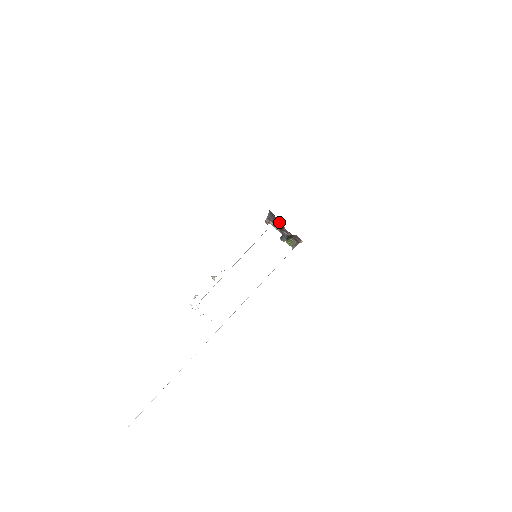
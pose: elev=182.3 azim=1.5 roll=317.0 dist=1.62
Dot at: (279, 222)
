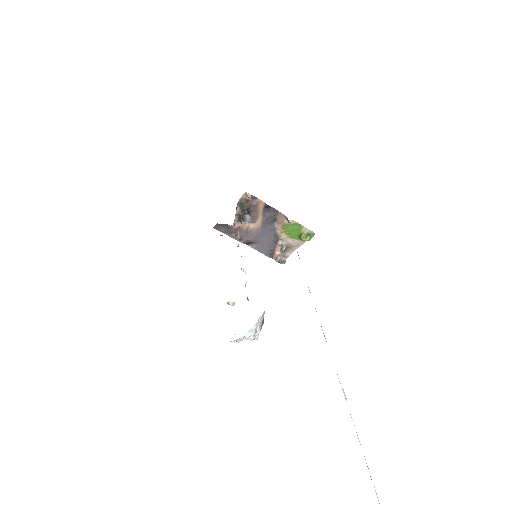
Dot at: (239, 226)
